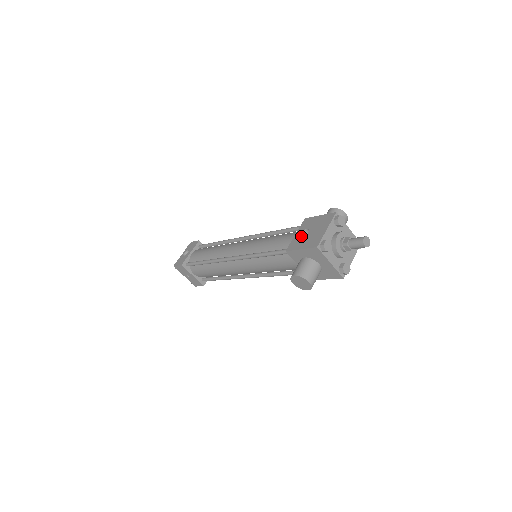
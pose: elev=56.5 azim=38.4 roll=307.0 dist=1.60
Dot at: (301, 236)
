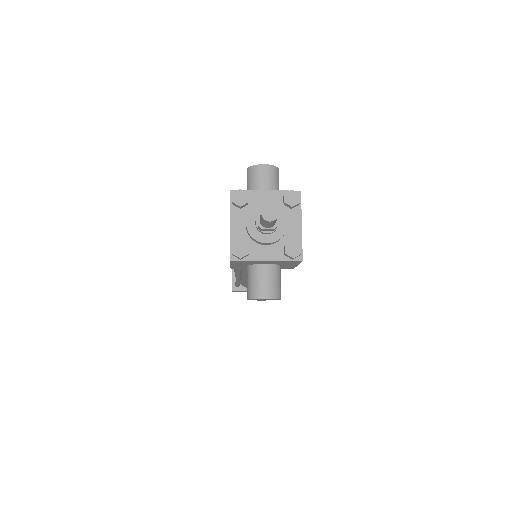
Dot at: occluded
